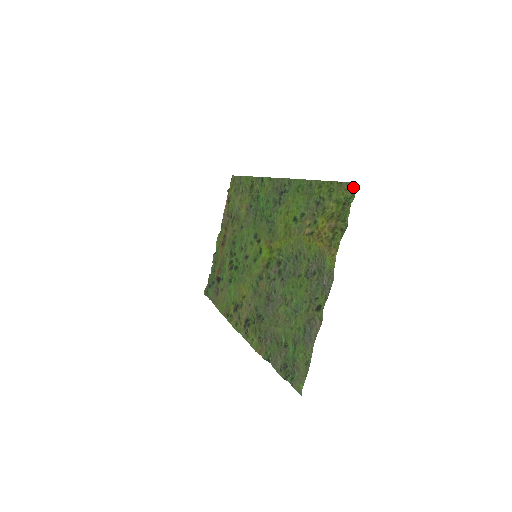
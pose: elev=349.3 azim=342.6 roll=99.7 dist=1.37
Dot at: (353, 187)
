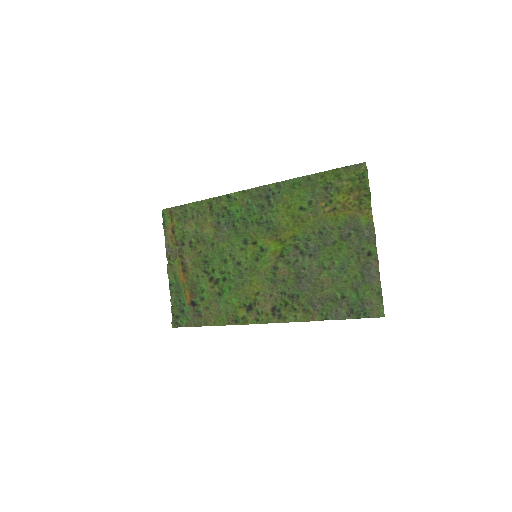
Dot at: occluded
